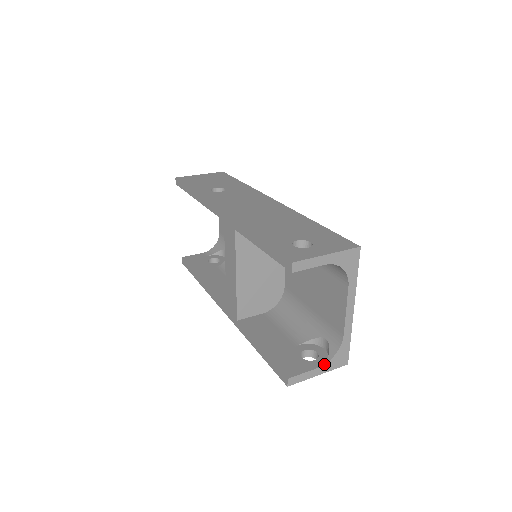
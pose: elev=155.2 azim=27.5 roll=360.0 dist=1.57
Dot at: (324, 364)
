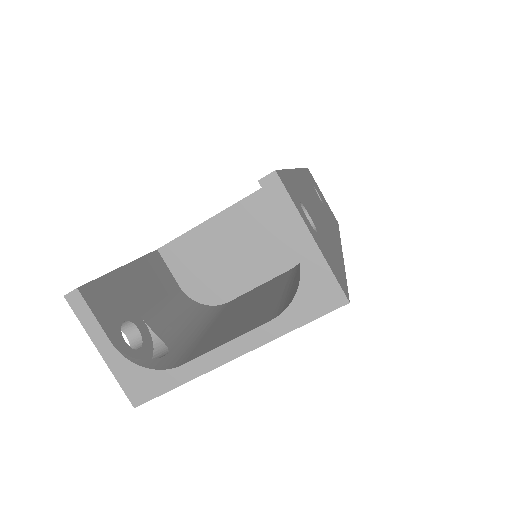
Dot at: (122, 353)
